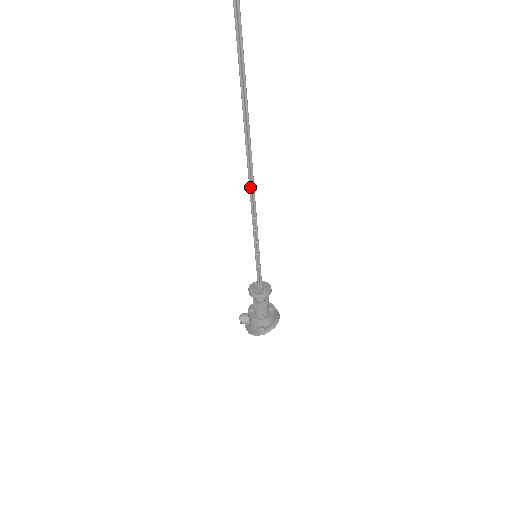
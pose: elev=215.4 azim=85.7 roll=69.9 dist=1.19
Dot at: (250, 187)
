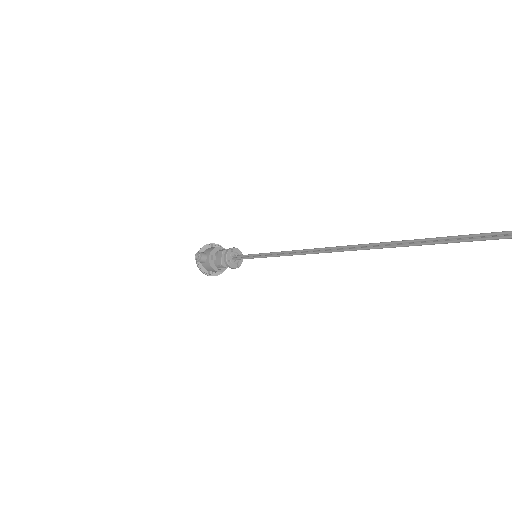
Dot at: occluded
